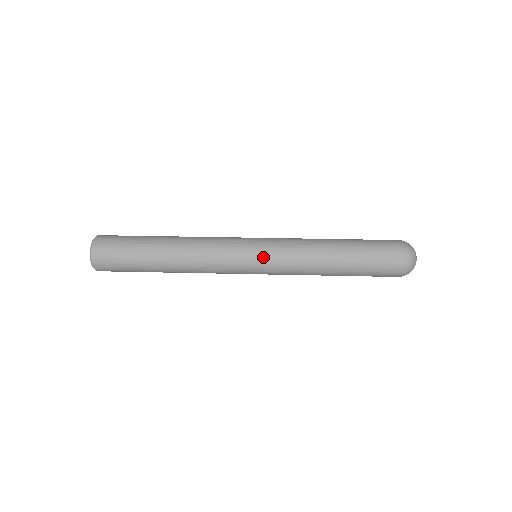
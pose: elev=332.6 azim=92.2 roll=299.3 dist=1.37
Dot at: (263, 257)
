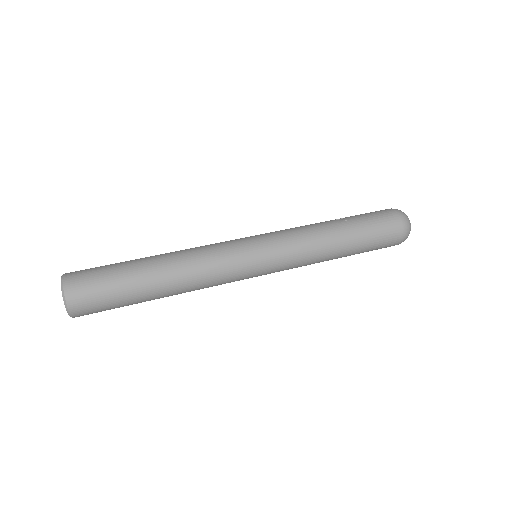
Dot at: (270, 271)
